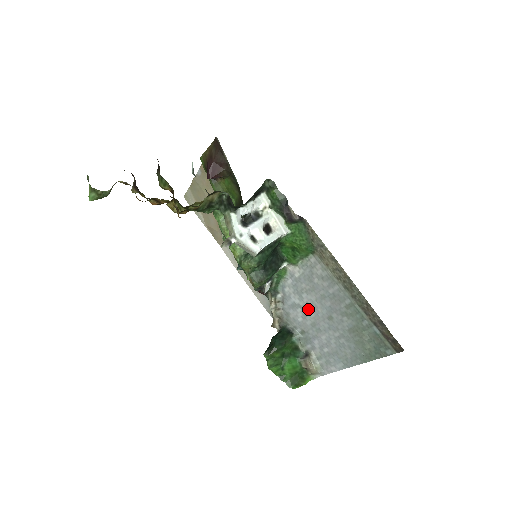
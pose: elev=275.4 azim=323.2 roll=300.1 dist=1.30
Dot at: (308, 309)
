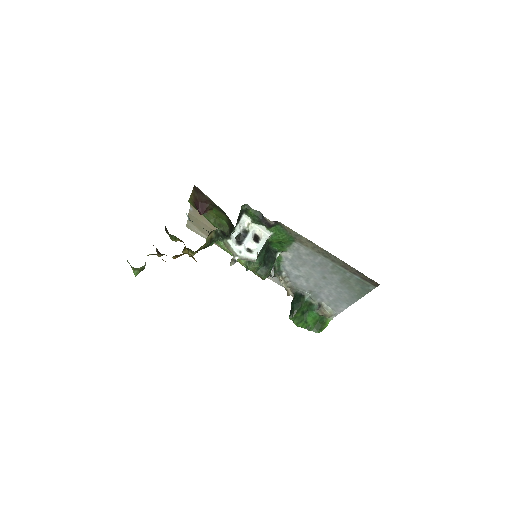
Dot at: (307, 276)
